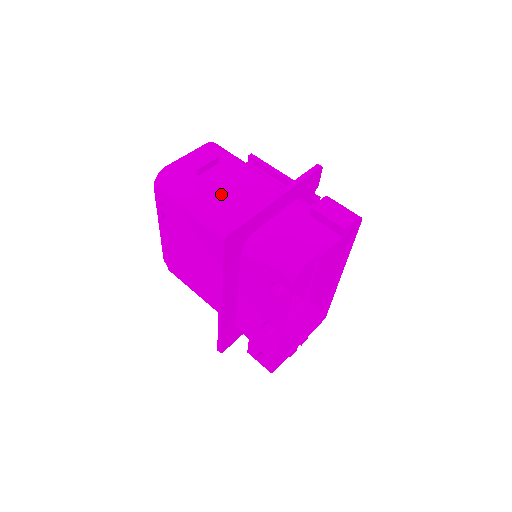
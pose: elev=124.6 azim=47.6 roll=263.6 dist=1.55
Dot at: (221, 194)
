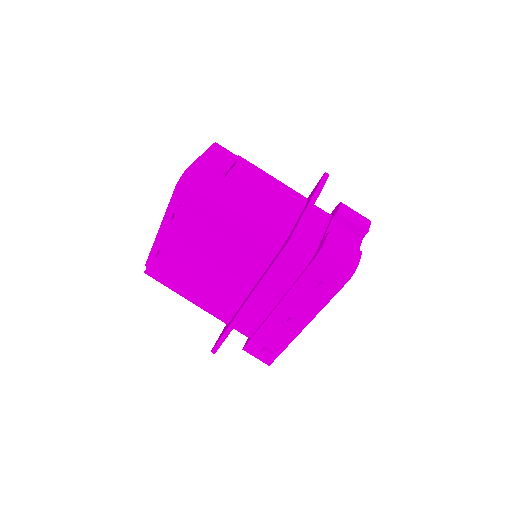
Dot at: (252, 198)
